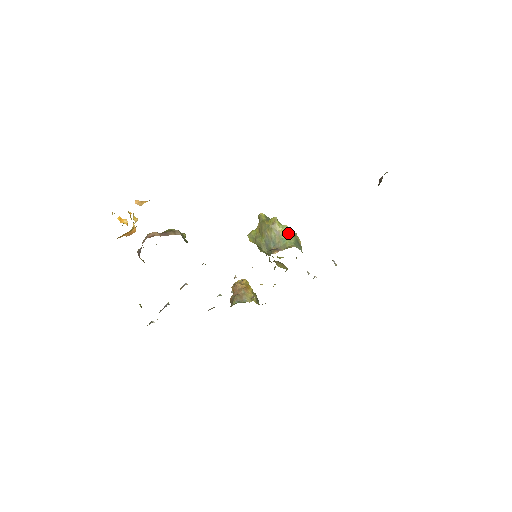
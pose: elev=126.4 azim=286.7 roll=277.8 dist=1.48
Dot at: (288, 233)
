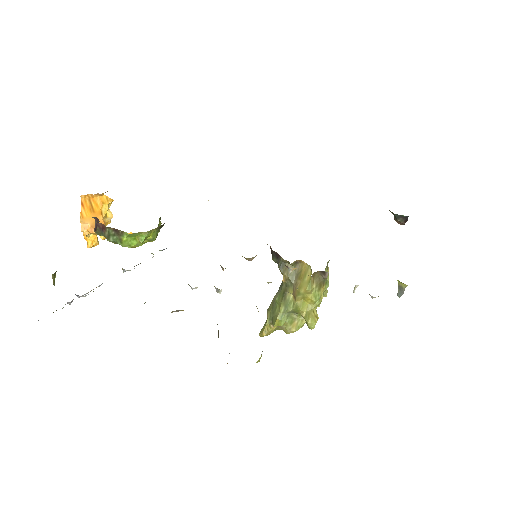
Dot at: occluded
